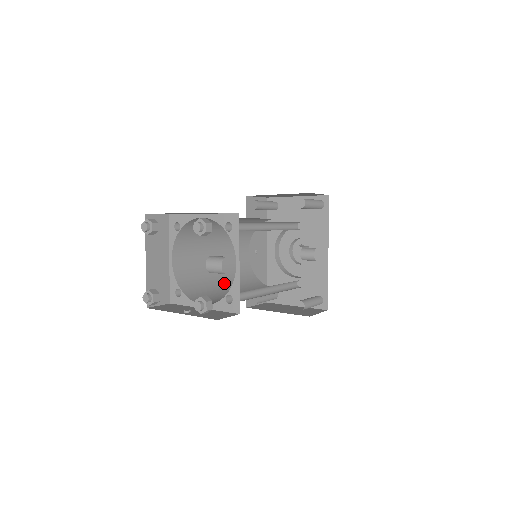
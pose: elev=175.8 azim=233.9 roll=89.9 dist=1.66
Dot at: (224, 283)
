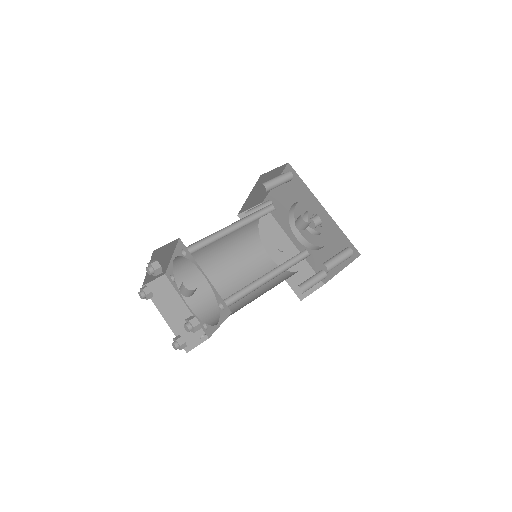
Dot at: (249, 295)
